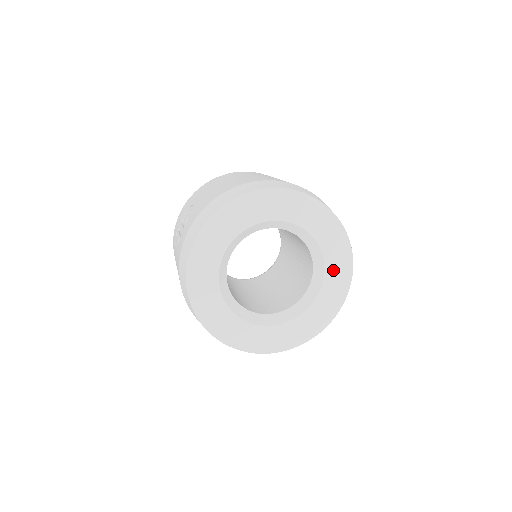
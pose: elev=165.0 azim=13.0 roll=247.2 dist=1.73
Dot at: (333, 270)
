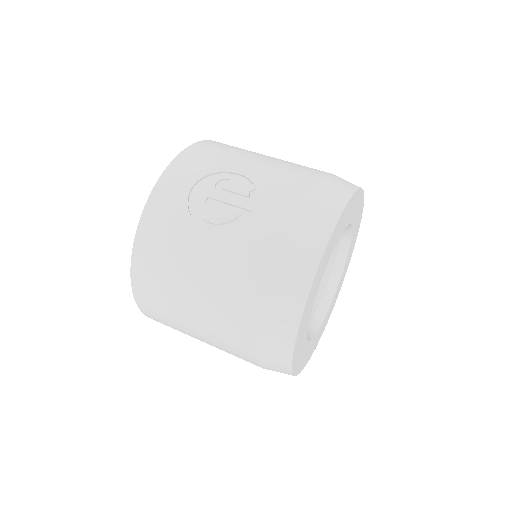
Dot at: (340, 283)
